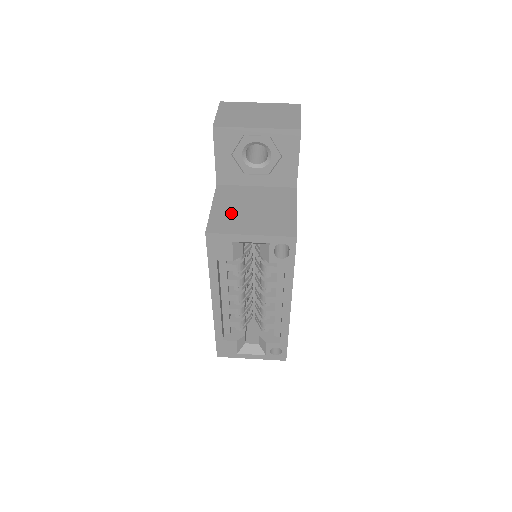
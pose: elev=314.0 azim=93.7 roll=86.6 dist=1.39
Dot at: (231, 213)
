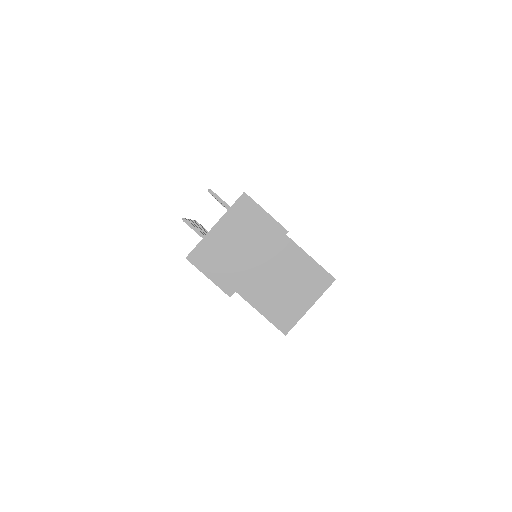
Dot at: (277, 304)
